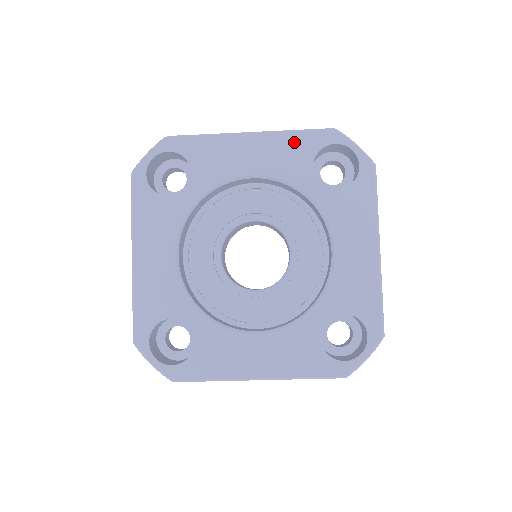
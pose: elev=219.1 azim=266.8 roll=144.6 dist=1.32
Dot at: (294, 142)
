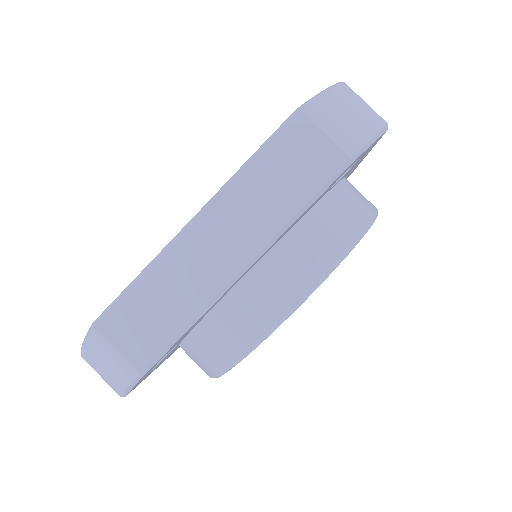
Dot at: occluded
